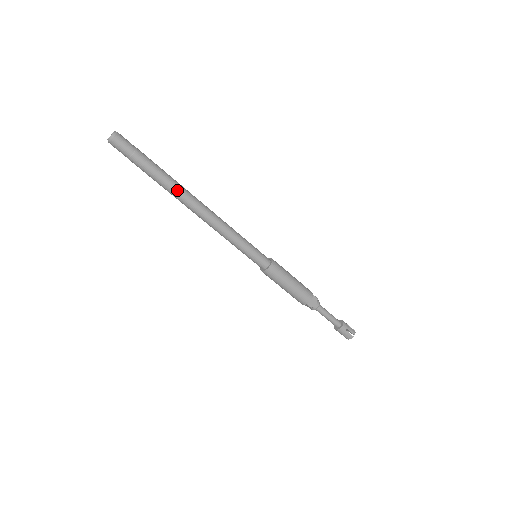
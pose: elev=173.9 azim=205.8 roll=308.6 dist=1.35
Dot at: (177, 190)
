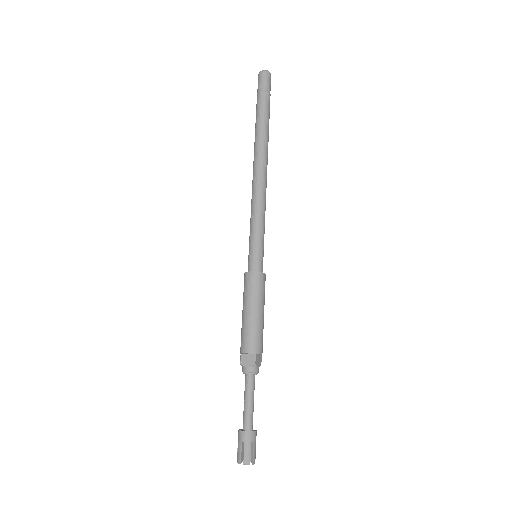
Dot at: (258, 139)
